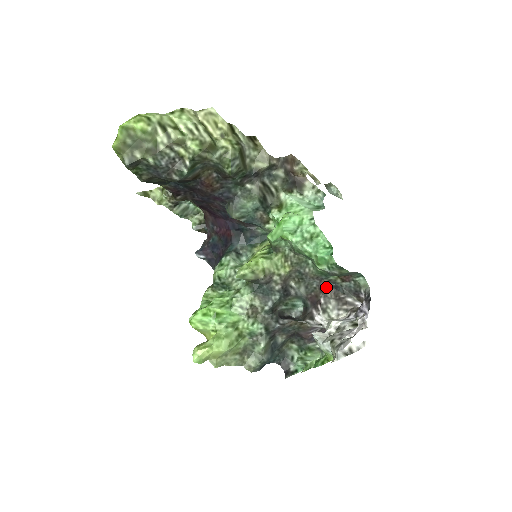
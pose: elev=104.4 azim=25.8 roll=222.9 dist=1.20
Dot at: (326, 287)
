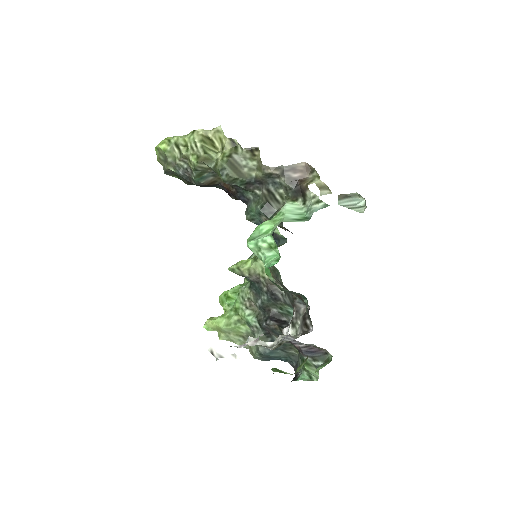
Dot at: (297, 302)
